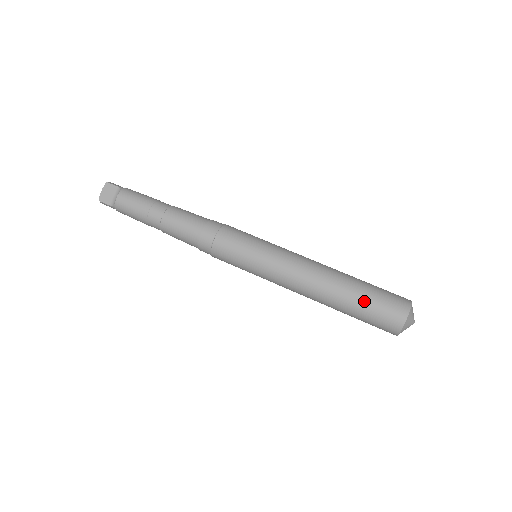
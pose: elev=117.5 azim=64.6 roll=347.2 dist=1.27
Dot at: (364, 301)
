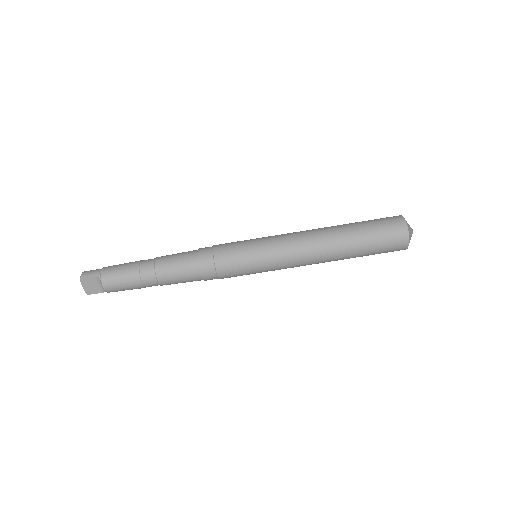
Dot at: (369, 248)
